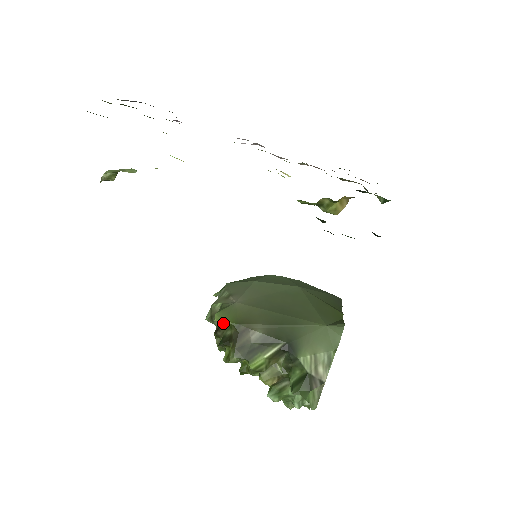
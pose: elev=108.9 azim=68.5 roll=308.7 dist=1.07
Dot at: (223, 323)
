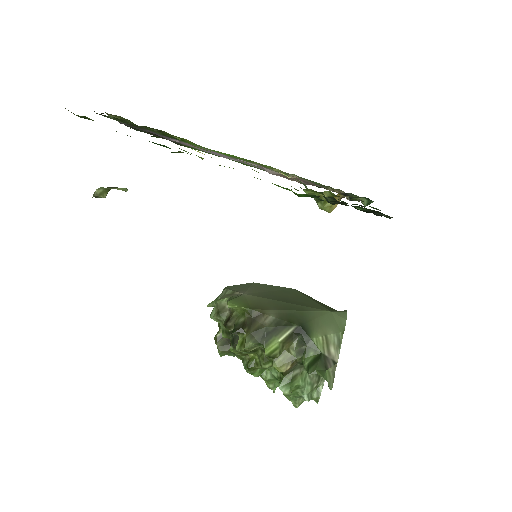
Dot at: (234, 312)
